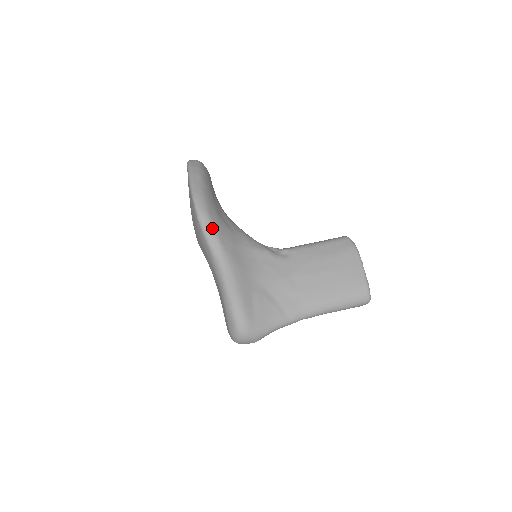
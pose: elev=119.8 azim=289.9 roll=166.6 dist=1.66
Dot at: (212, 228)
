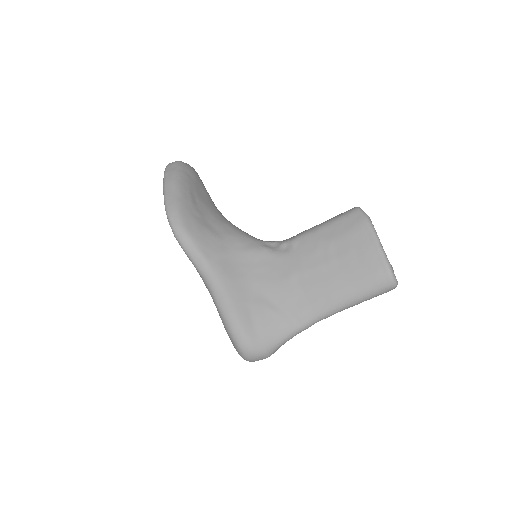
Dot at: (191, 243)
